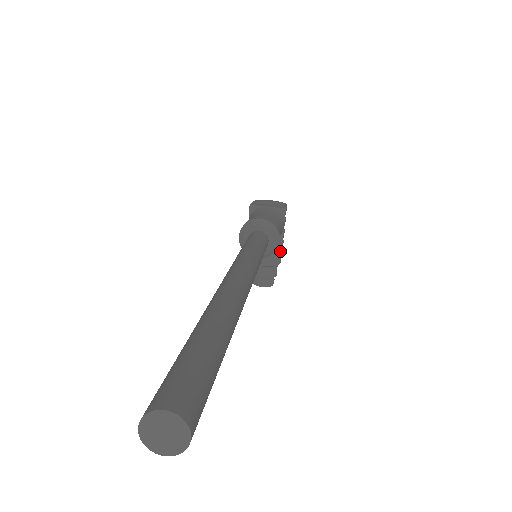
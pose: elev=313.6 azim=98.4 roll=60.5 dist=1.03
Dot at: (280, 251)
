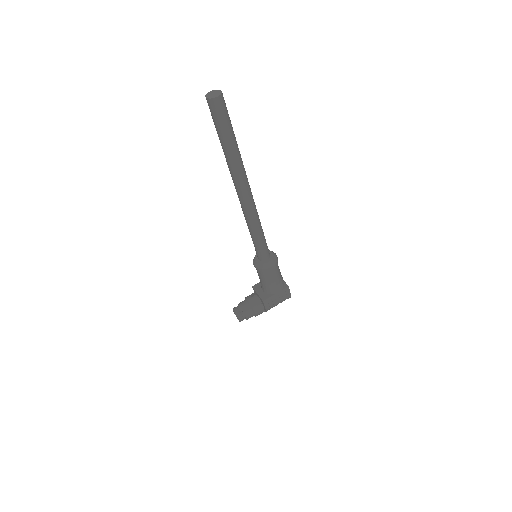
Dot at: (263, 300)
